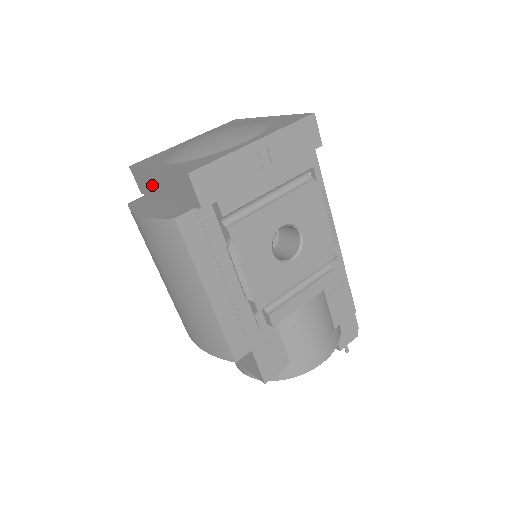
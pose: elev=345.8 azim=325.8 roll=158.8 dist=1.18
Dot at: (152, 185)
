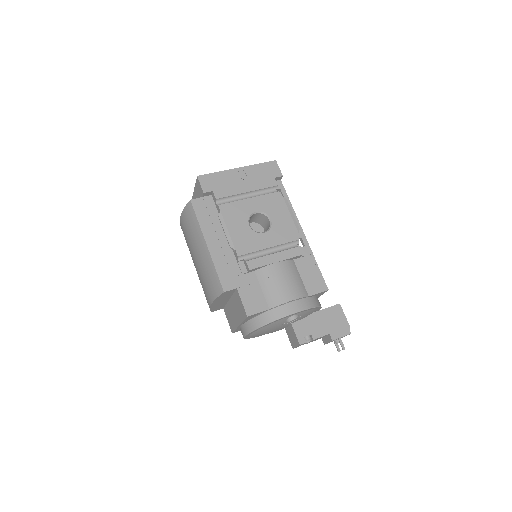
Dot at: occluded
